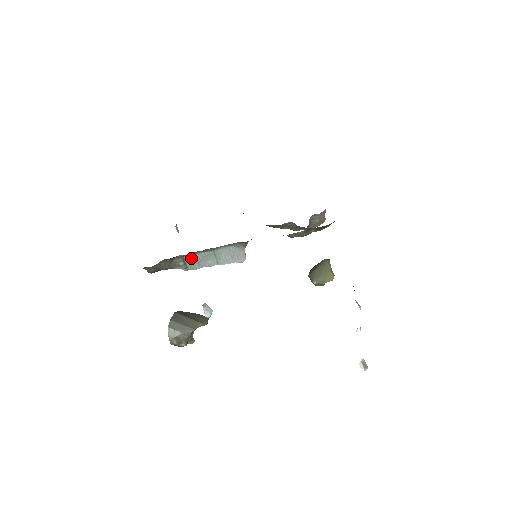
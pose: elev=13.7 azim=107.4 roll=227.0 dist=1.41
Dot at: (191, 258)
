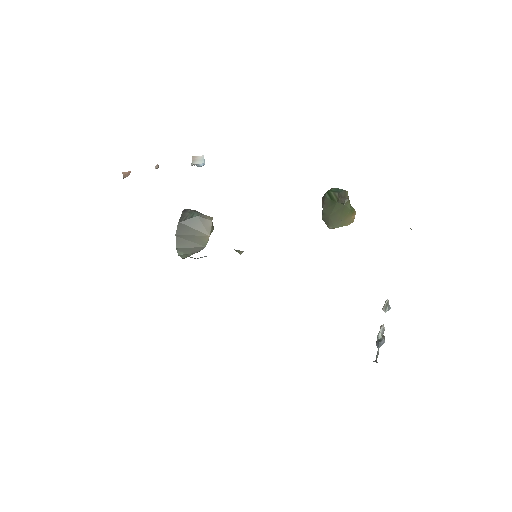
Dot at: occluded
